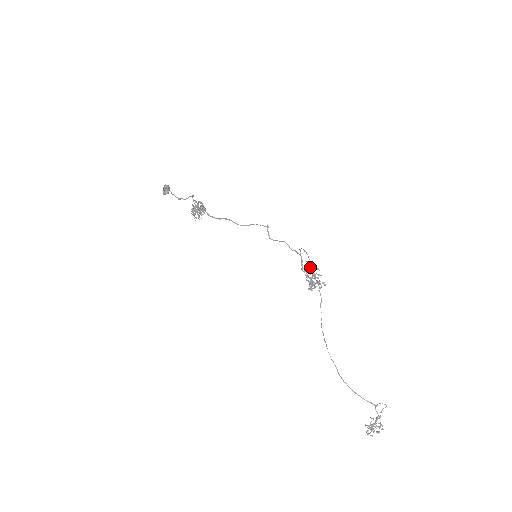
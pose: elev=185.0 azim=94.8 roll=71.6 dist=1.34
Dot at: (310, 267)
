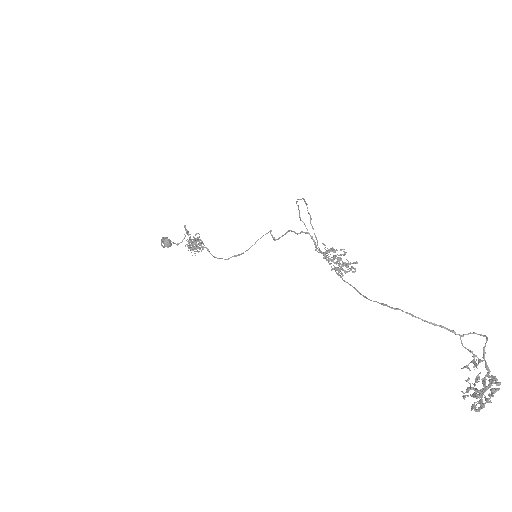
Dot at: (330, 249)
